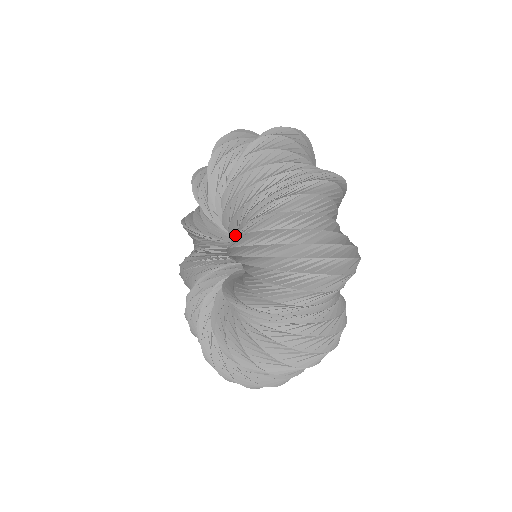
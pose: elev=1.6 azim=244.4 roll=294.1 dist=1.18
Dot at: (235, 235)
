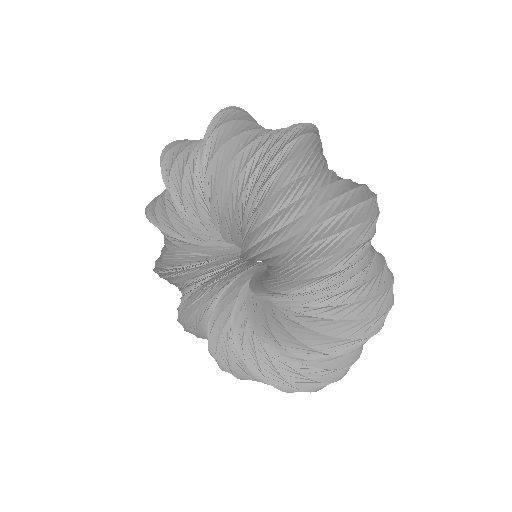
Dot at: (250, 260)
